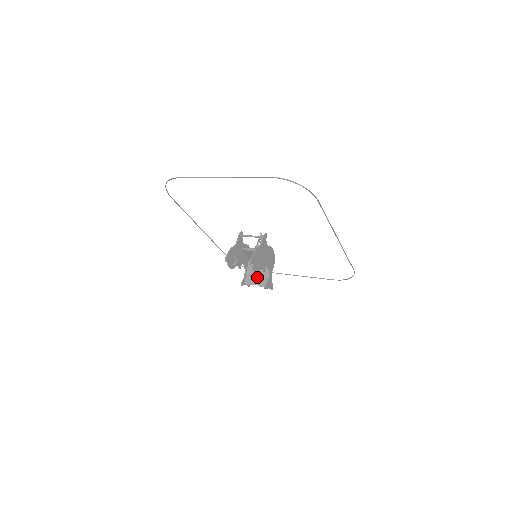
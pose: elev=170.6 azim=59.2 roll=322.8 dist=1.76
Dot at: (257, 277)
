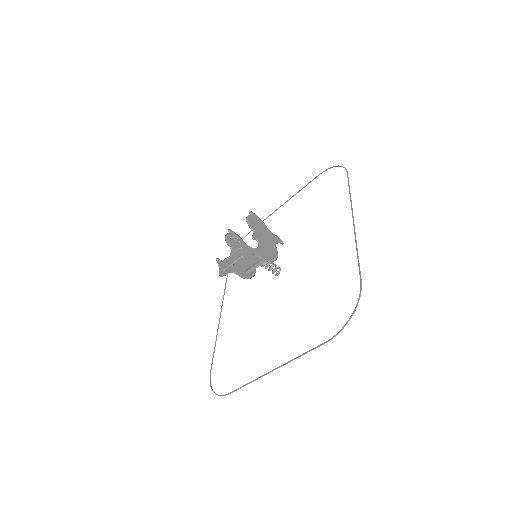
Dot at: occluded
